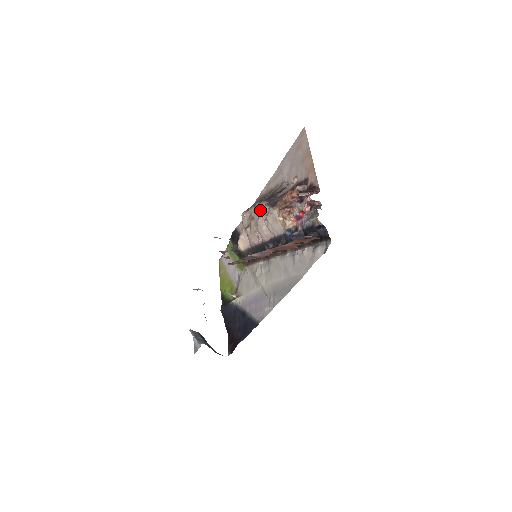
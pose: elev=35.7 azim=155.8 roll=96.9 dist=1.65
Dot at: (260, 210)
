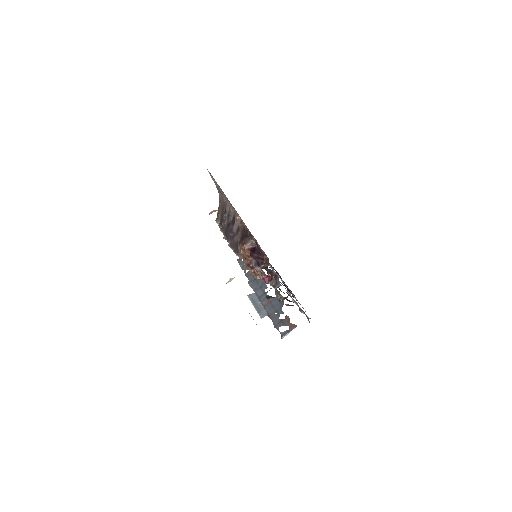
Dot at: occluded
